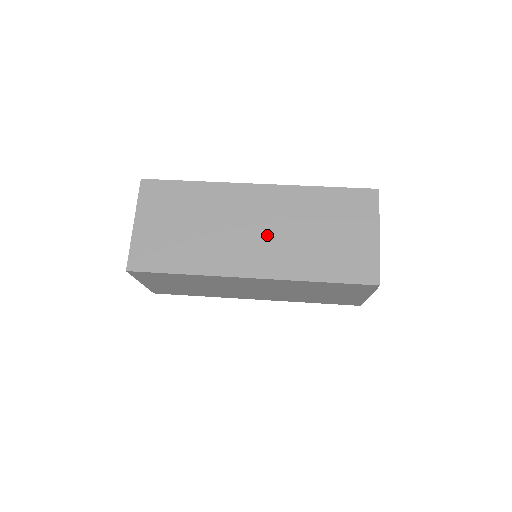
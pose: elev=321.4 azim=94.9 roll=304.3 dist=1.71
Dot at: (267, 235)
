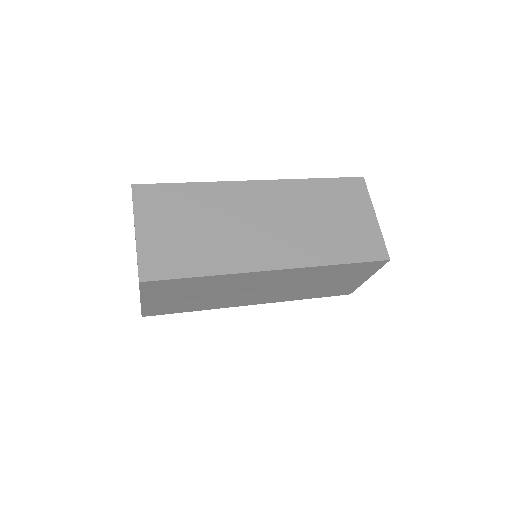
Dot at: (278, 227)
